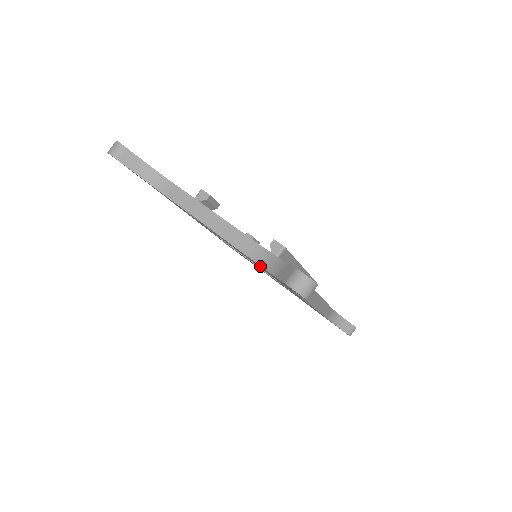
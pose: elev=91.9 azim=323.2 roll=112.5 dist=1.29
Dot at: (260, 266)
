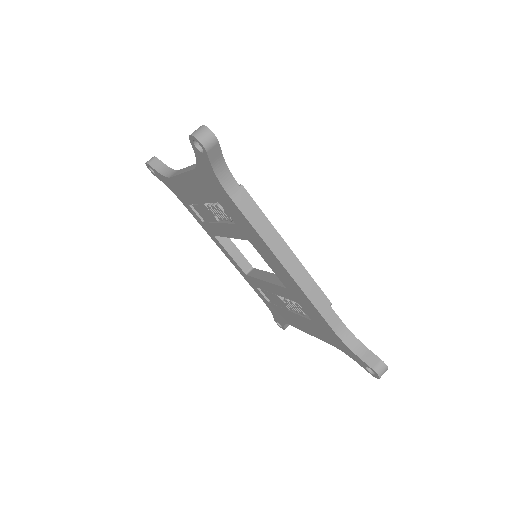
Dot at: (201, 174)
